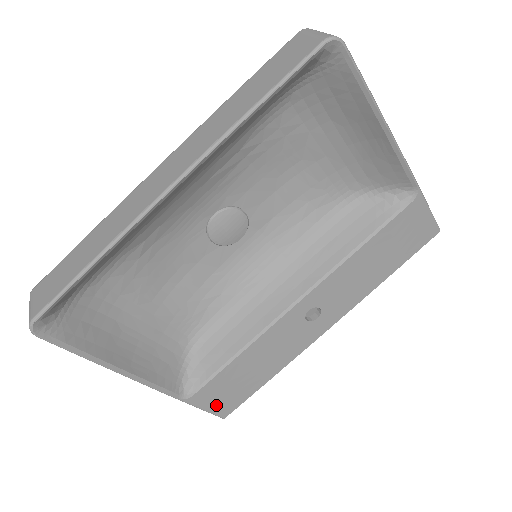
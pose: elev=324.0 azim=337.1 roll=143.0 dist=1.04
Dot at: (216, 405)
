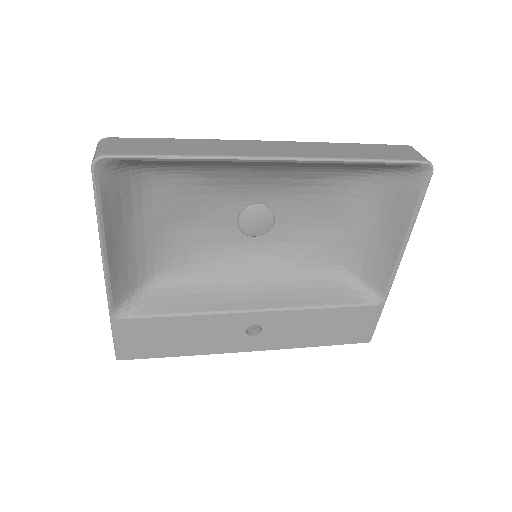
Dot at: (126, 343)
